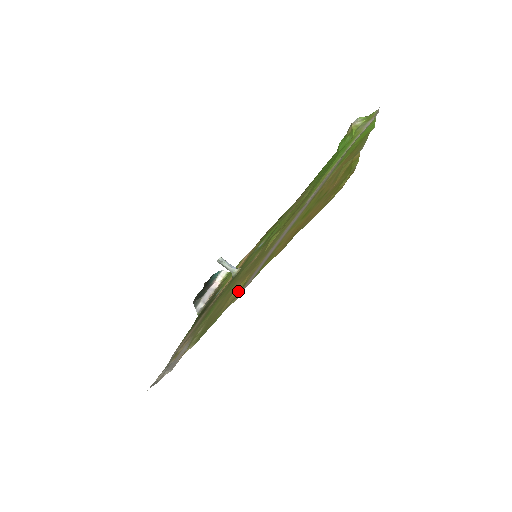
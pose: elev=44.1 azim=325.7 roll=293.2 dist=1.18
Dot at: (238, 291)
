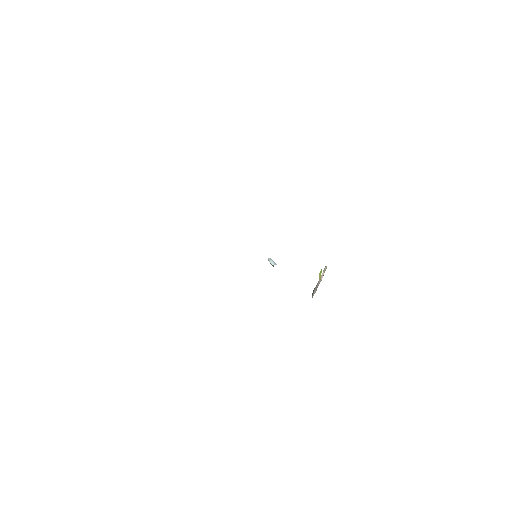
Dot at: occluded
